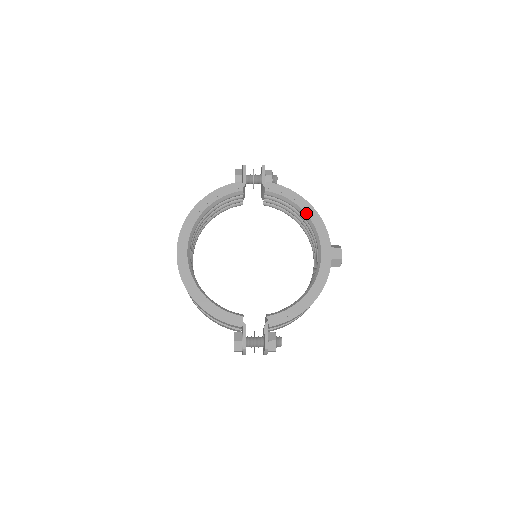
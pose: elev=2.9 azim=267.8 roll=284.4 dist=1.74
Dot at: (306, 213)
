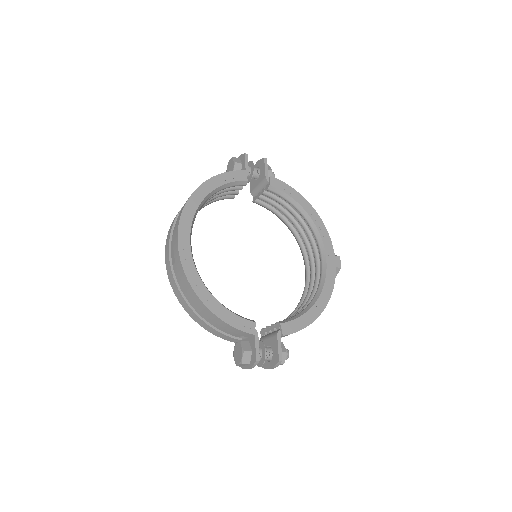
Dot at: (310, 216)
